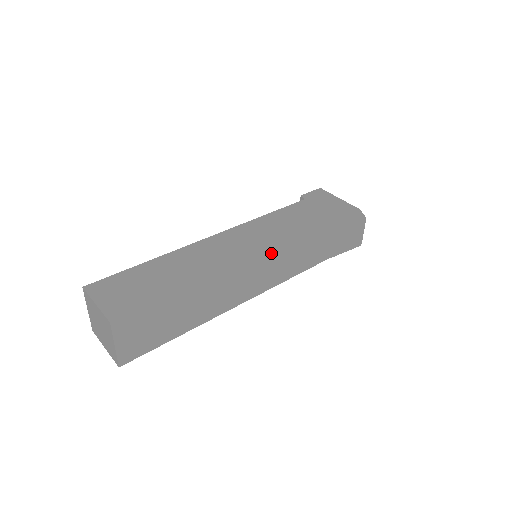
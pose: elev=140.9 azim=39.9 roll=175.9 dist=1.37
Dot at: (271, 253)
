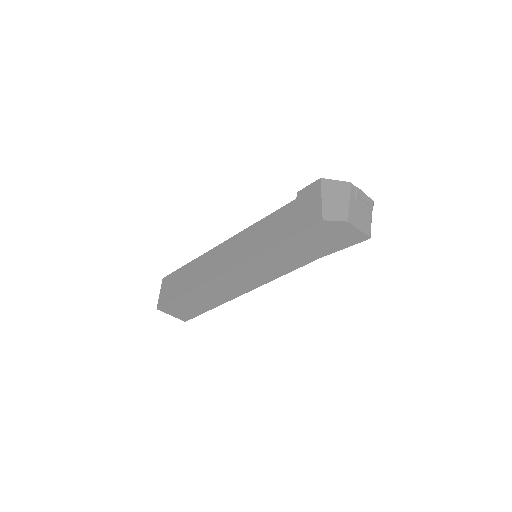
Dot at: (238, 268)
